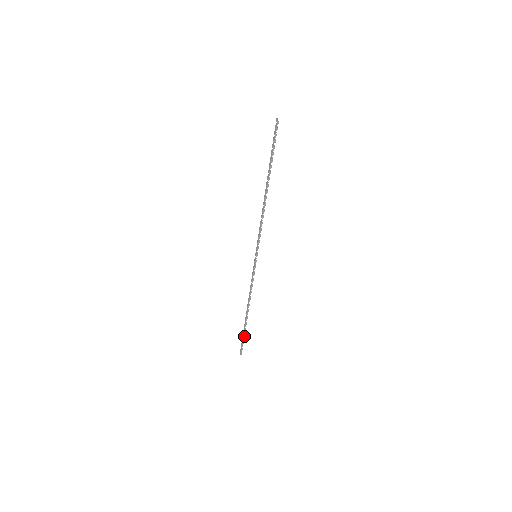
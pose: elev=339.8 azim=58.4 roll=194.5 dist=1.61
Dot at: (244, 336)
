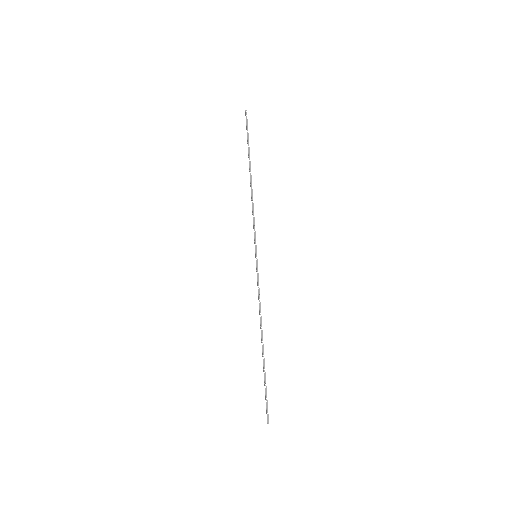
Dot at: (266, 386)
